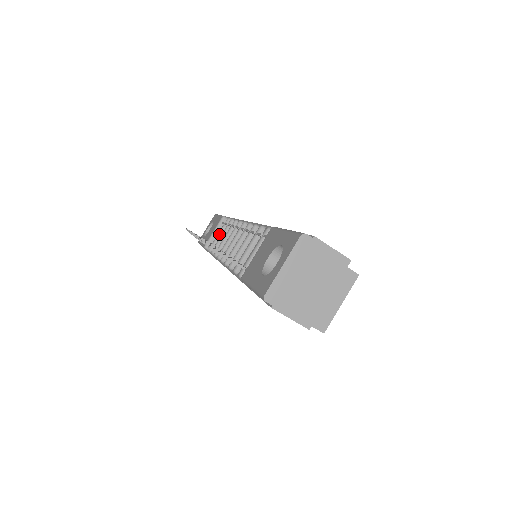
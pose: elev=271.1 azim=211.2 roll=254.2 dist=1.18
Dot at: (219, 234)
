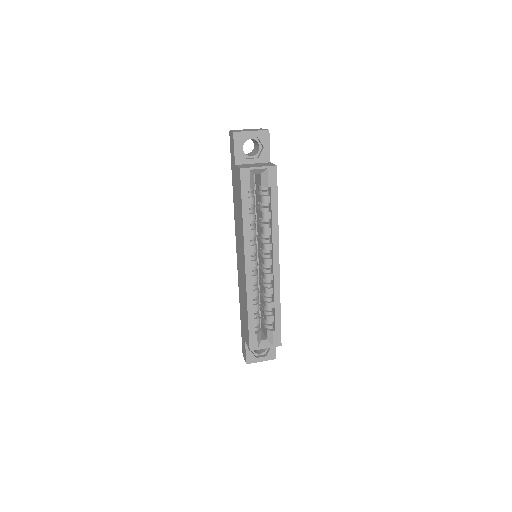
Dot at: occluded
